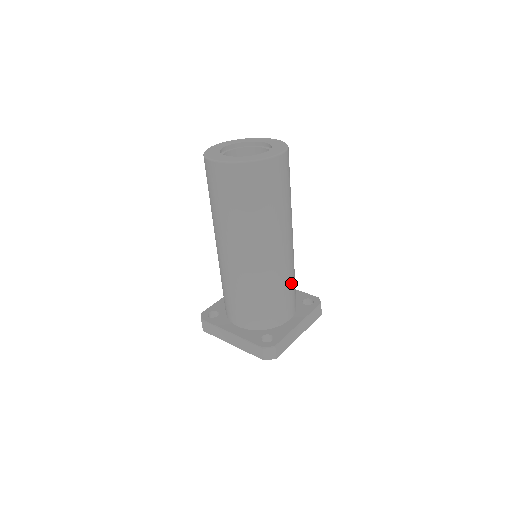
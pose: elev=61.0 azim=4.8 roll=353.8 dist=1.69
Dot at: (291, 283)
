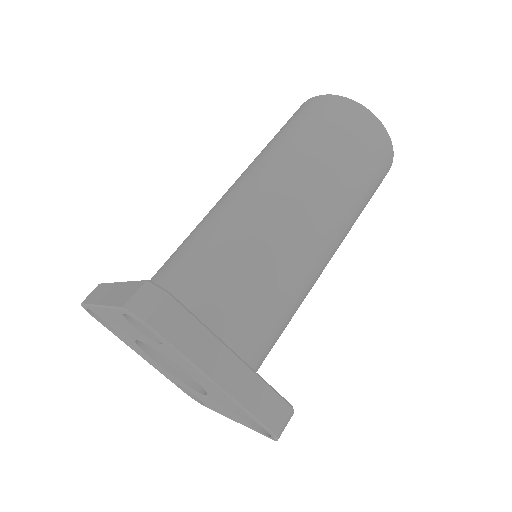
Dot at: (278, 294)
